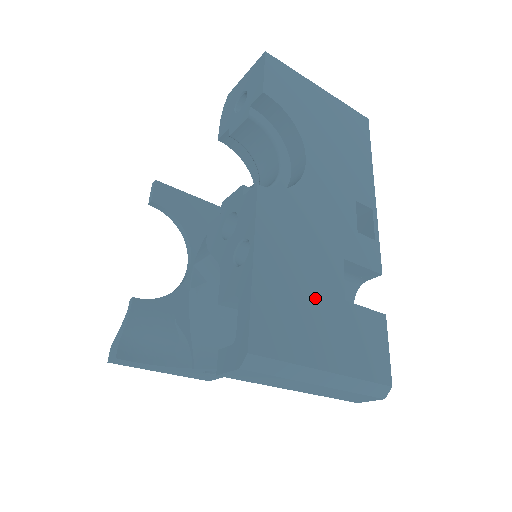
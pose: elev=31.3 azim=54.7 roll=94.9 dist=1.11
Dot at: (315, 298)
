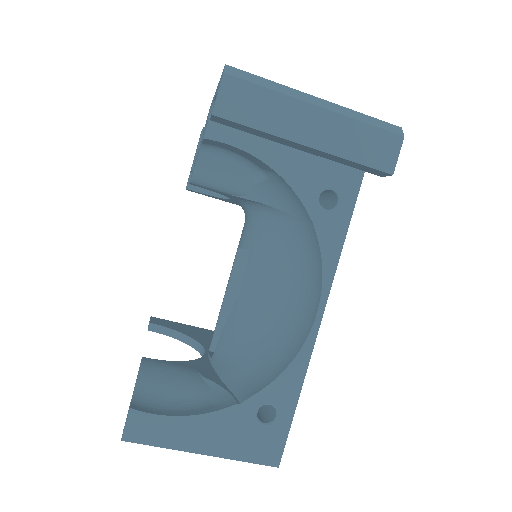
Dot at: occluded
